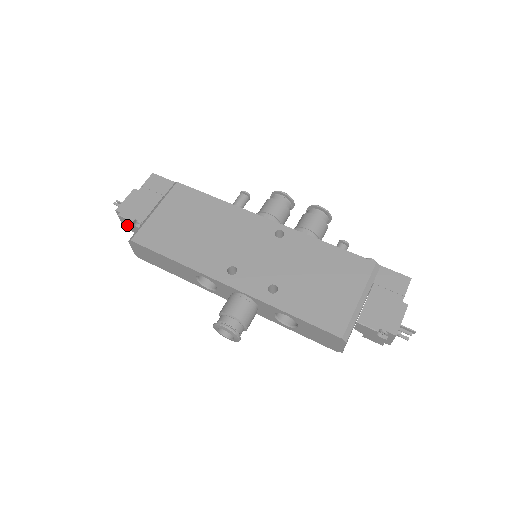
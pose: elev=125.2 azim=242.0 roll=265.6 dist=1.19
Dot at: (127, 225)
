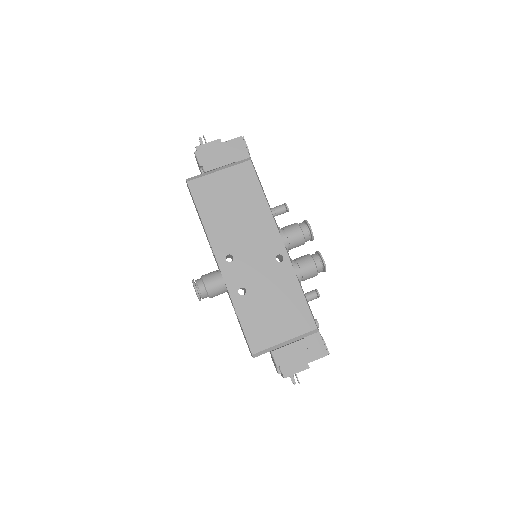
Dot at: occluded
